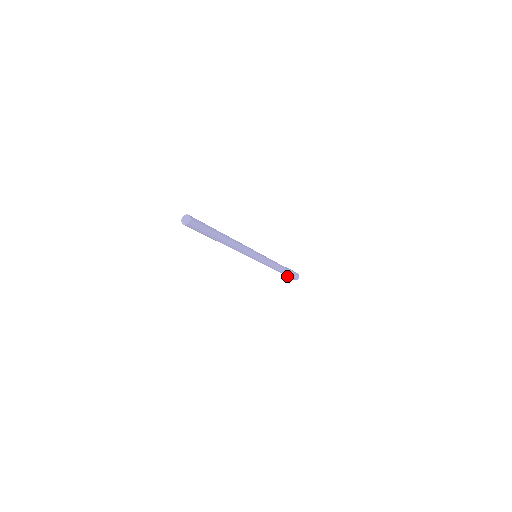
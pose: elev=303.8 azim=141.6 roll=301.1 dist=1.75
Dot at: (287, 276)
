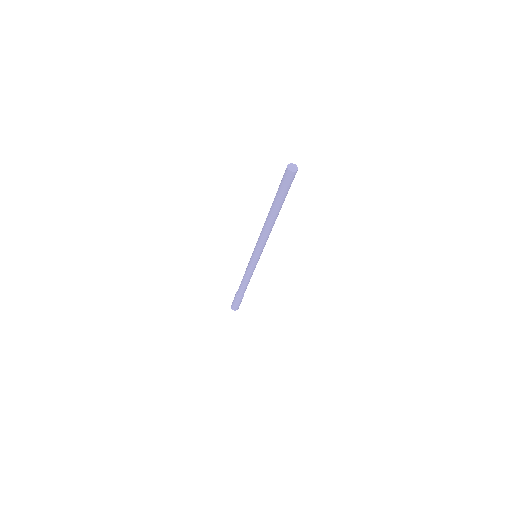
Dot at: (238, 300)
